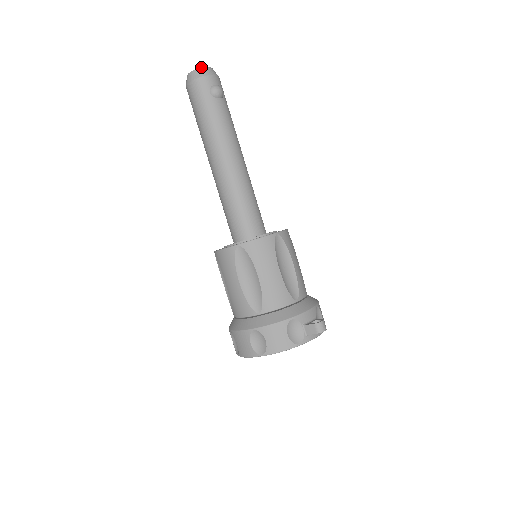
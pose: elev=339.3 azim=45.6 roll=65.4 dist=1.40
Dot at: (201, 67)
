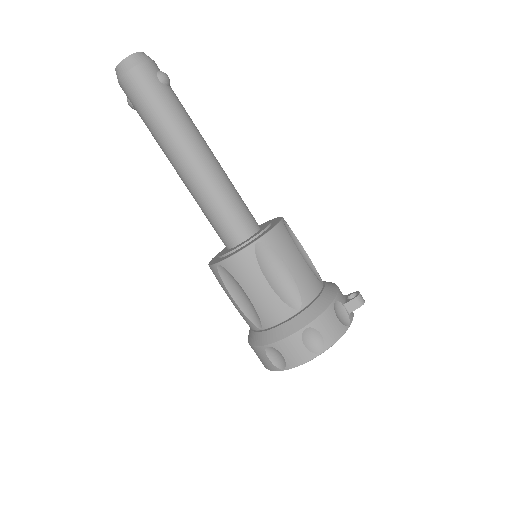
Dot at: (137, 52)
